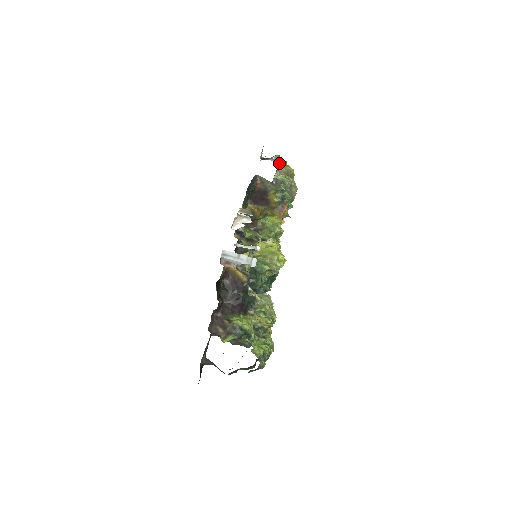
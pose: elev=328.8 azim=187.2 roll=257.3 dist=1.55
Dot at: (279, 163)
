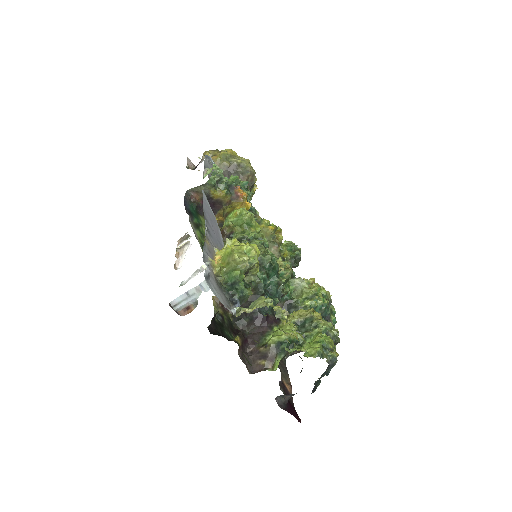
Dot at: (207, 158)
